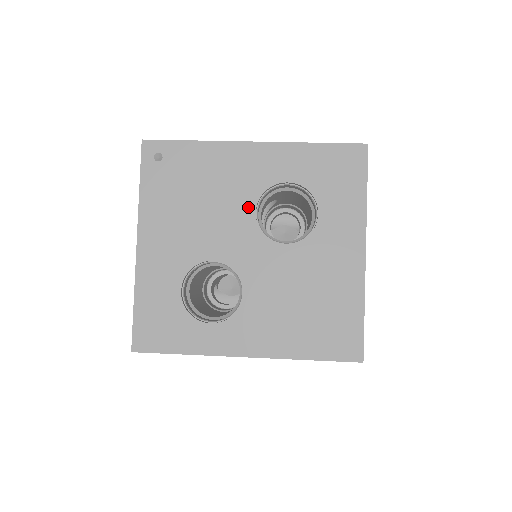
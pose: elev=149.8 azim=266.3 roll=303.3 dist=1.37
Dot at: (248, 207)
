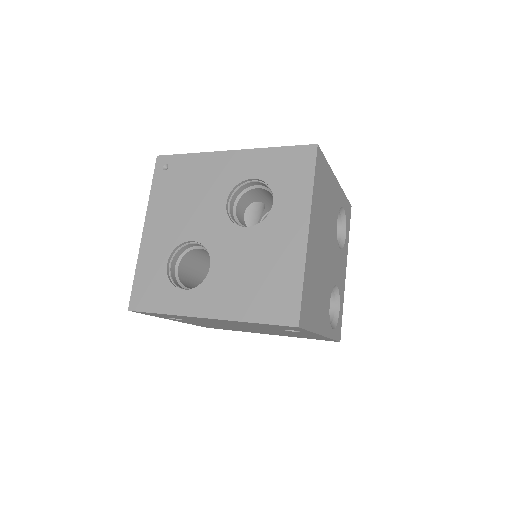
Dot at: (221, 199)
